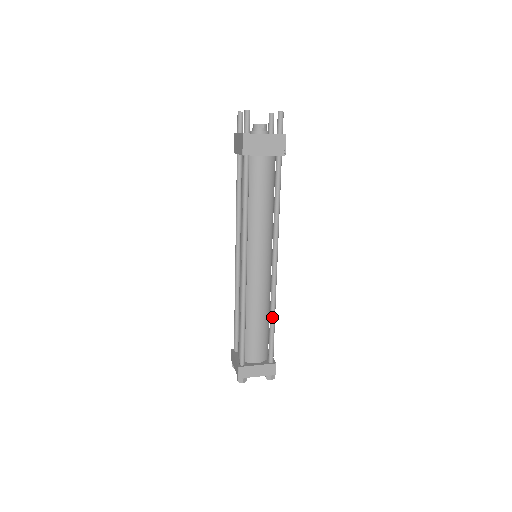
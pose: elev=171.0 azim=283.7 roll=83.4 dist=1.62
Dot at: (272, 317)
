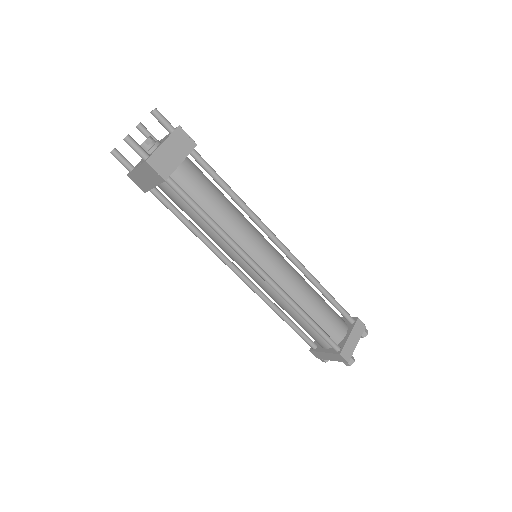
Dot at: (320, 287)
